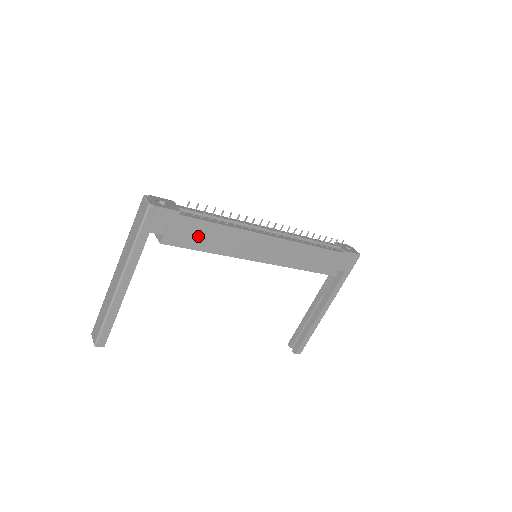
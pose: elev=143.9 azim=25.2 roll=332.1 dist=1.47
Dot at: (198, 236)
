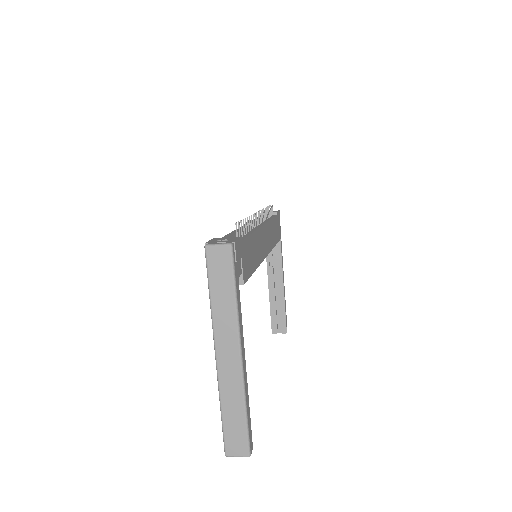
Dot at: (250, 257)
